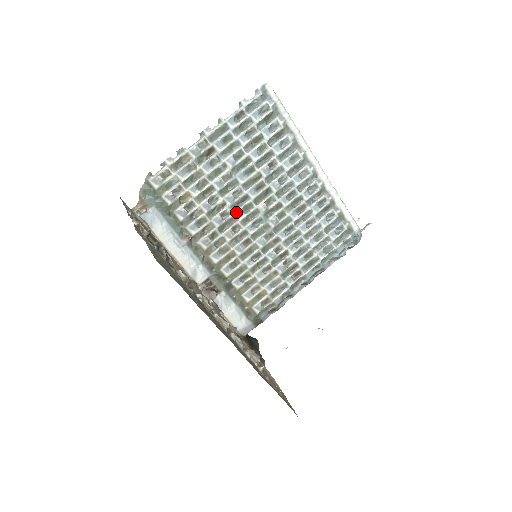
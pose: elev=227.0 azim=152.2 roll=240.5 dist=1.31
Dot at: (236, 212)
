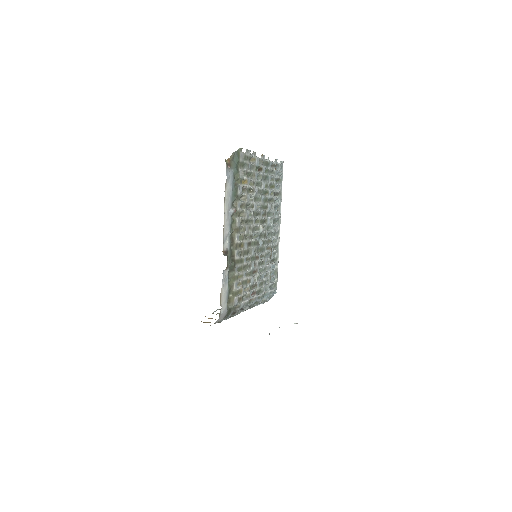
Dot at: (254, 218)
